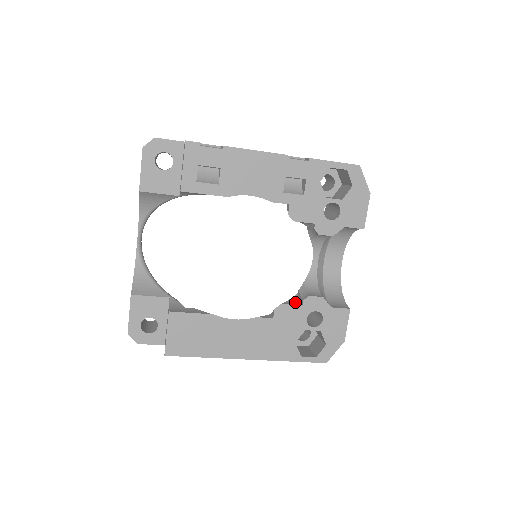
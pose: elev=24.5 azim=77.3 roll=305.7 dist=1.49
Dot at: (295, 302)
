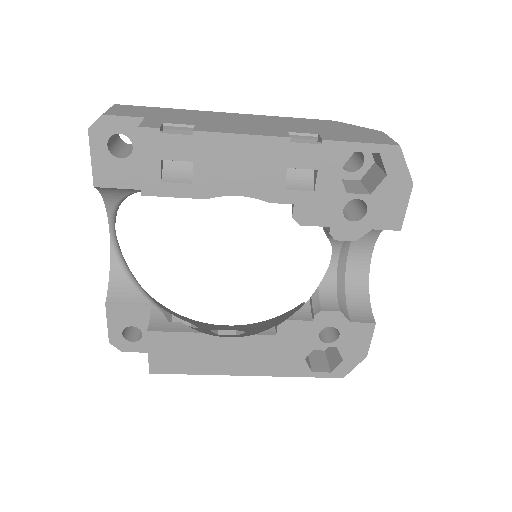
Dot at: (305, 315)
